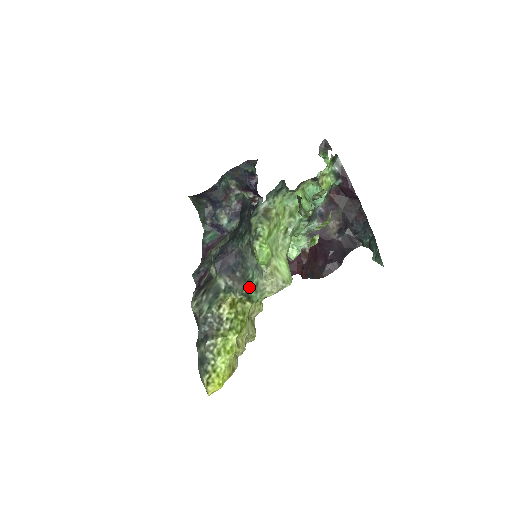
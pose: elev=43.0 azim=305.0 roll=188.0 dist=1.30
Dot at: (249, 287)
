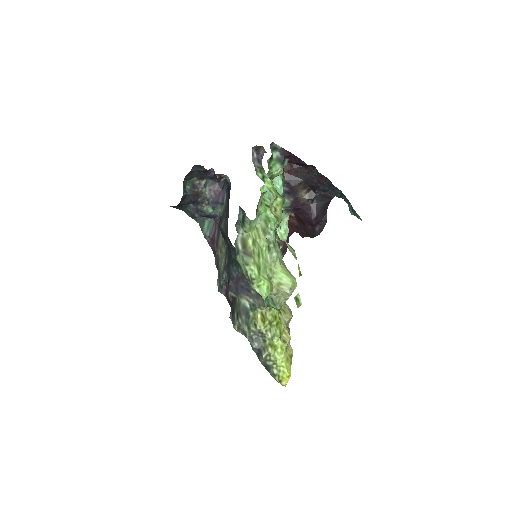
Dot at: (267, 301)
